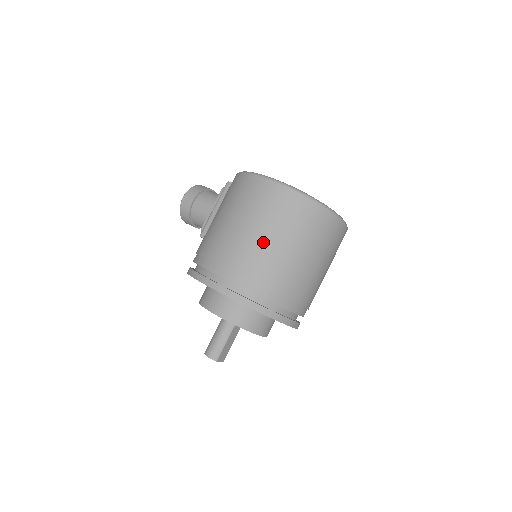
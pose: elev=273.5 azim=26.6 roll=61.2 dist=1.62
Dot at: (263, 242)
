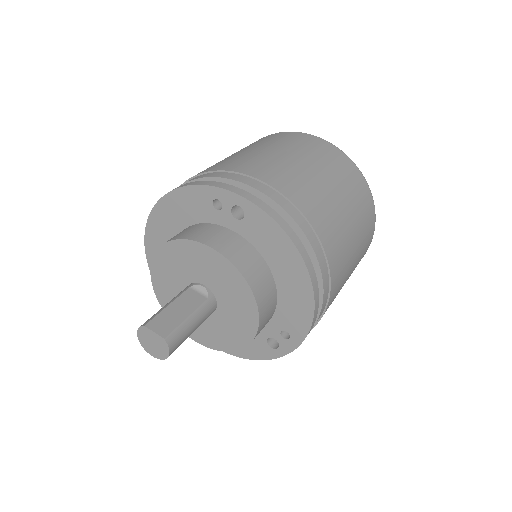
Dot at: occluded
